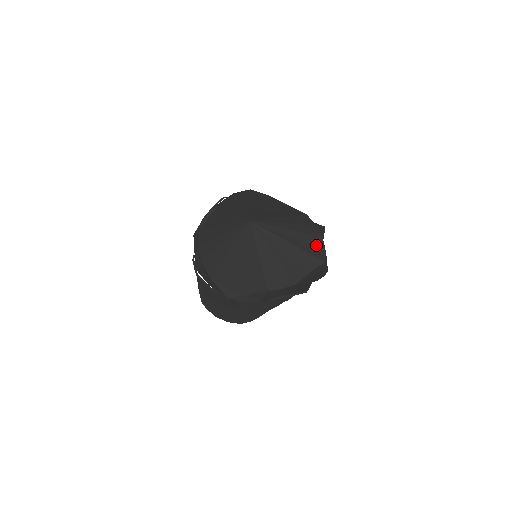
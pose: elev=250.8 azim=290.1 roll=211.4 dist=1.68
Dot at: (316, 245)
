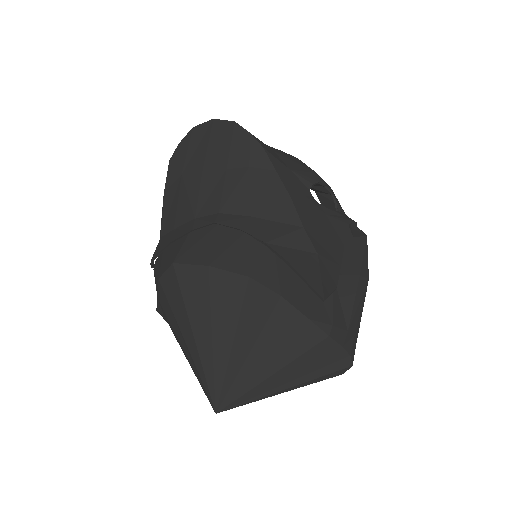
Dot at: (325, 355)
